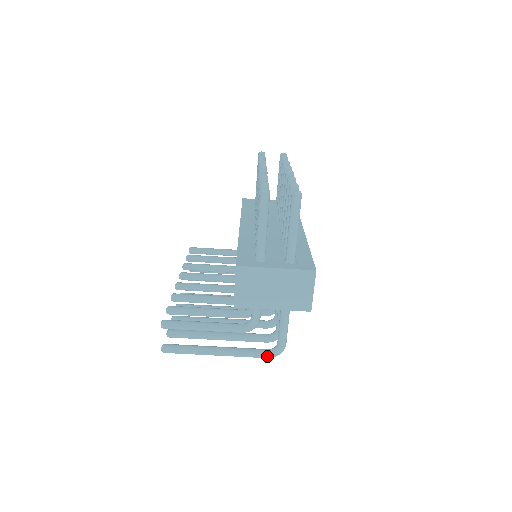
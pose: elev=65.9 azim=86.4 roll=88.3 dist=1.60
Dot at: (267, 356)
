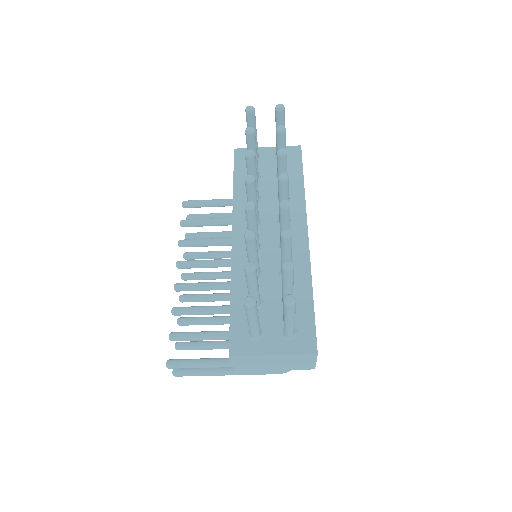
Dot at: occluded
